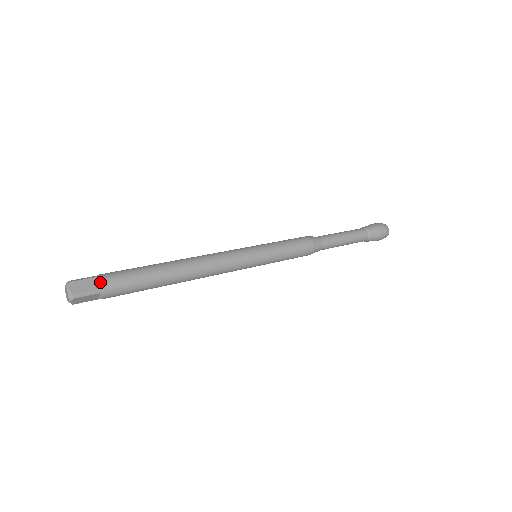
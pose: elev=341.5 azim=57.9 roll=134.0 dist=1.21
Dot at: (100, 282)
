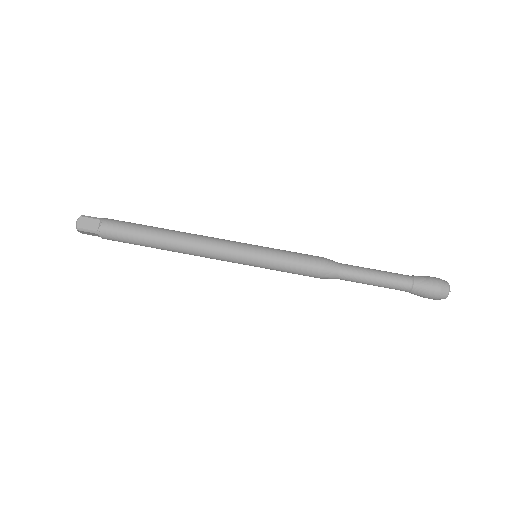
Dot at: occluded
